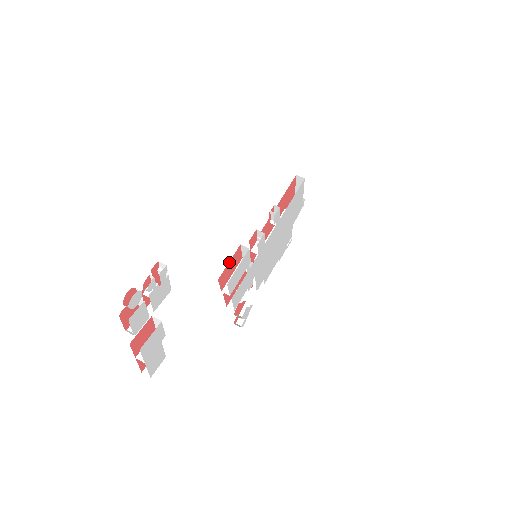
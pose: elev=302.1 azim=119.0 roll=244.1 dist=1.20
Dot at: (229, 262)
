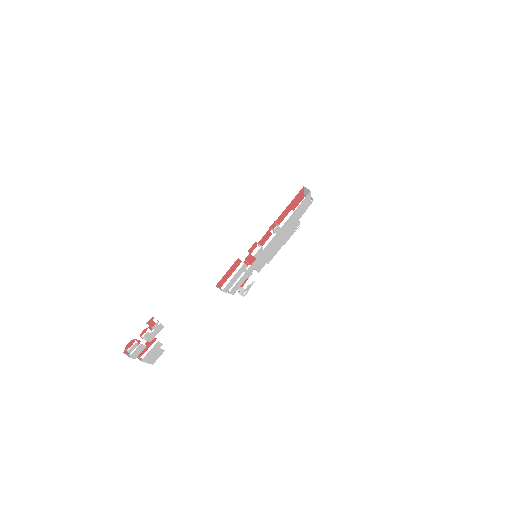
Dot at: (227, 272)
